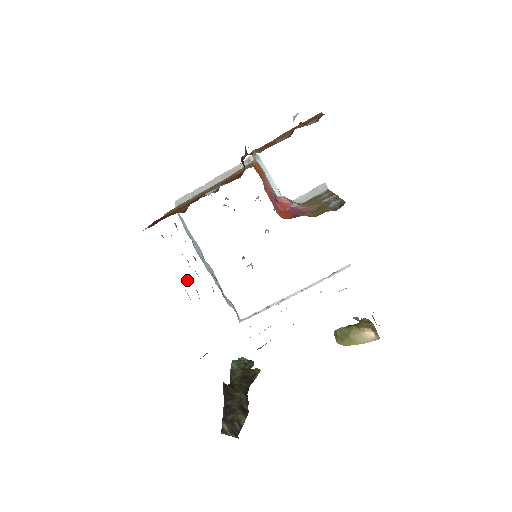
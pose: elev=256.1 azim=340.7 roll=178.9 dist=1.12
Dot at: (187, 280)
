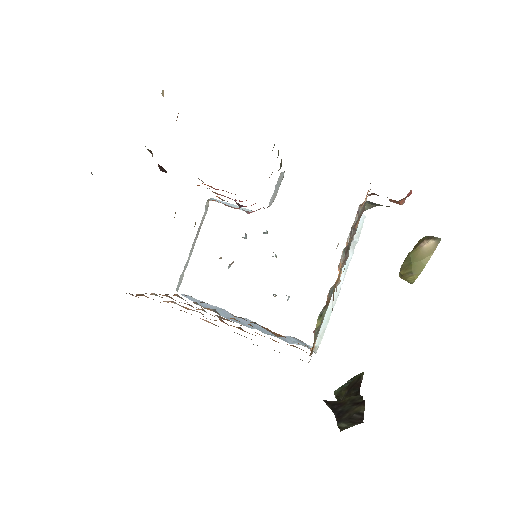
Dot at: occluded
